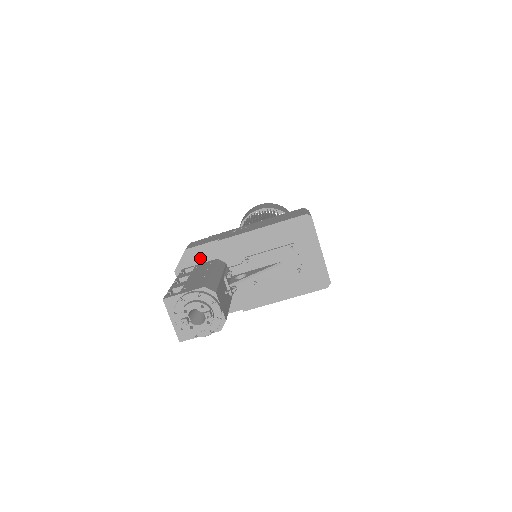
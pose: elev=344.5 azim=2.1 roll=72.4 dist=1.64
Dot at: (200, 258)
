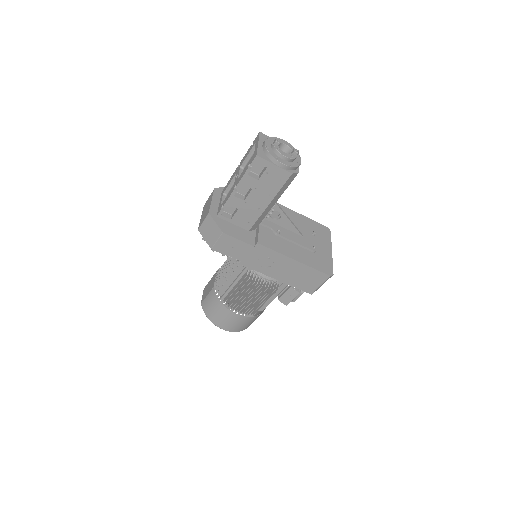
Dot at: occluded
